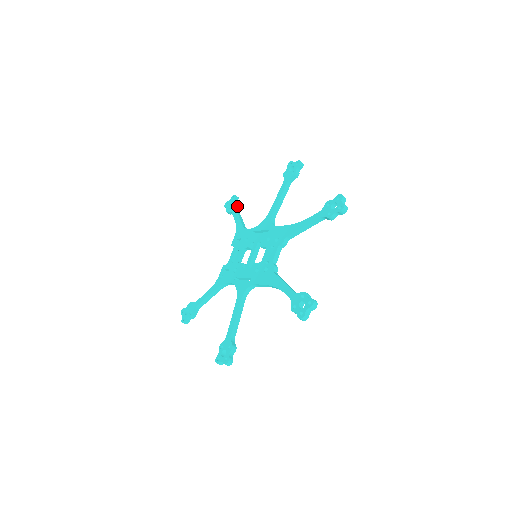
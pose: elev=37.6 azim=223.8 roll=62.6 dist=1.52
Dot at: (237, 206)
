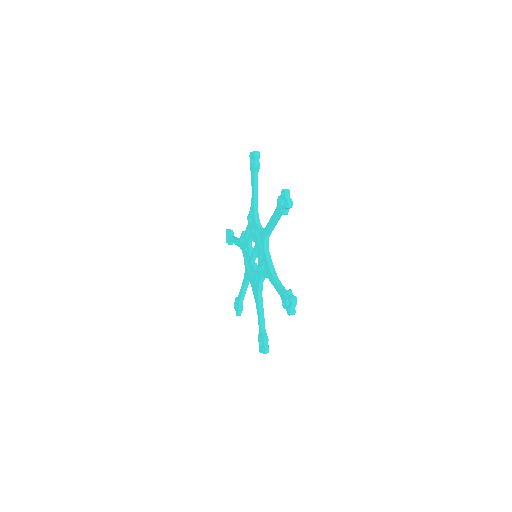
Dot at: (256, 171)
